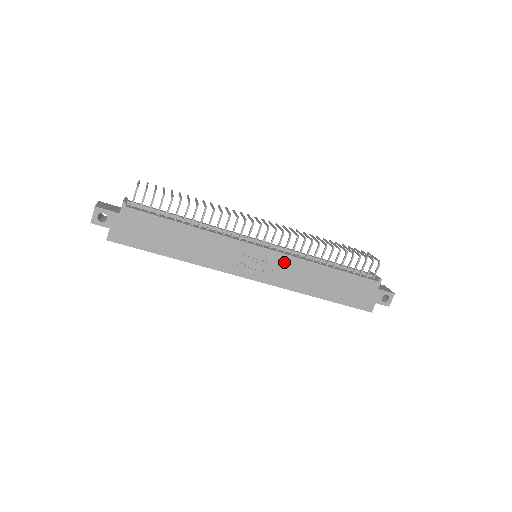
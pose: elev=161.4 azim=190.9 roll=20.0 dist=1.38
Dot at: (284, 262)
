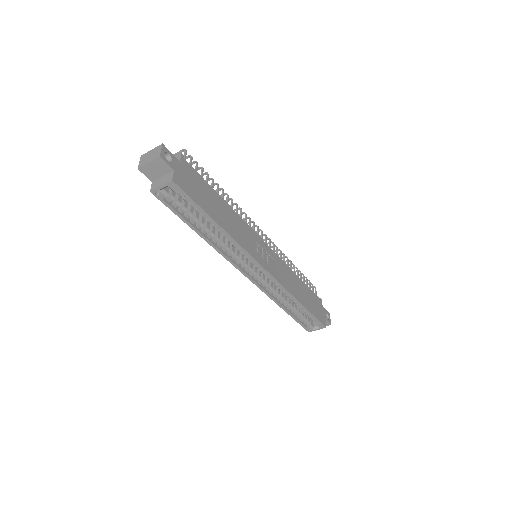
Dot at: (278, 262)
